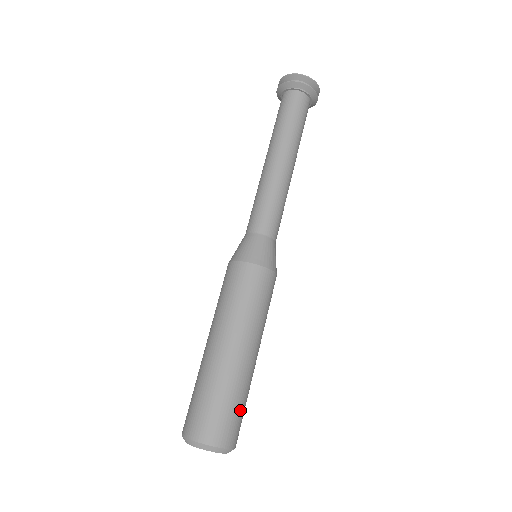
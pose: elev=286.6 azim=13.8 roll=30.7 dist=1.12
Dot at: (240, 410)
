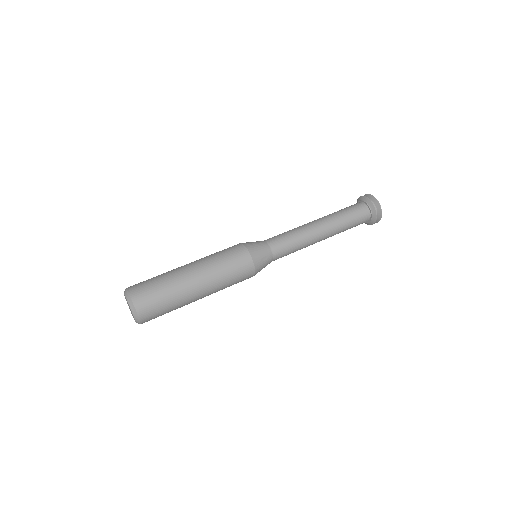
Dot at: (156, 287)
